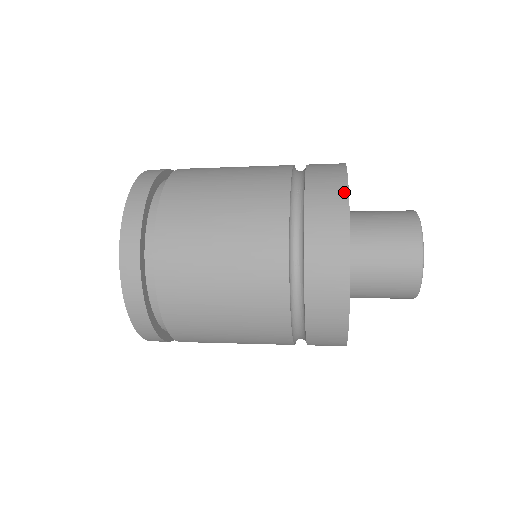
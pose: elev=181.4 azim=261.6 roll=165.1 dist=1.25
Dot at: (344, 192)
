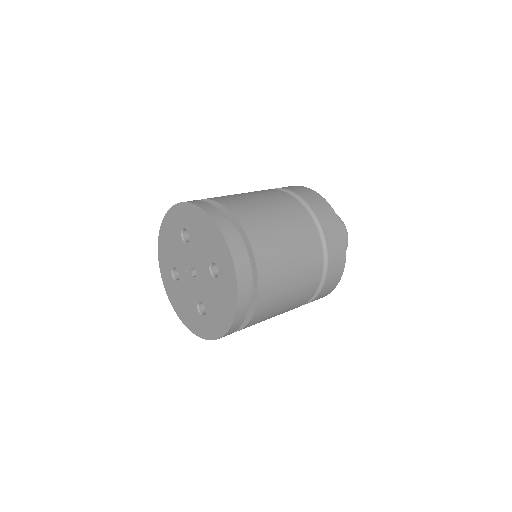
Dot at: (342, 233)
